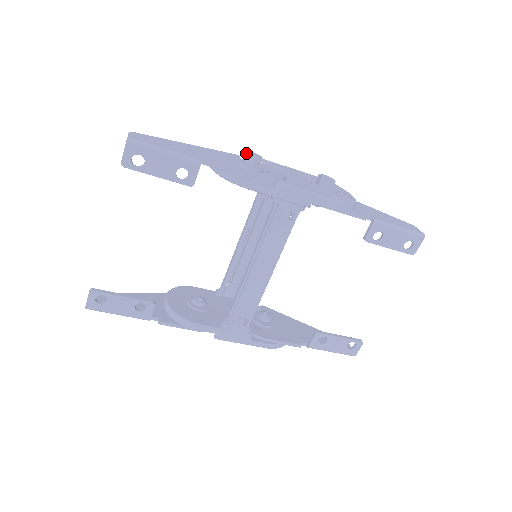
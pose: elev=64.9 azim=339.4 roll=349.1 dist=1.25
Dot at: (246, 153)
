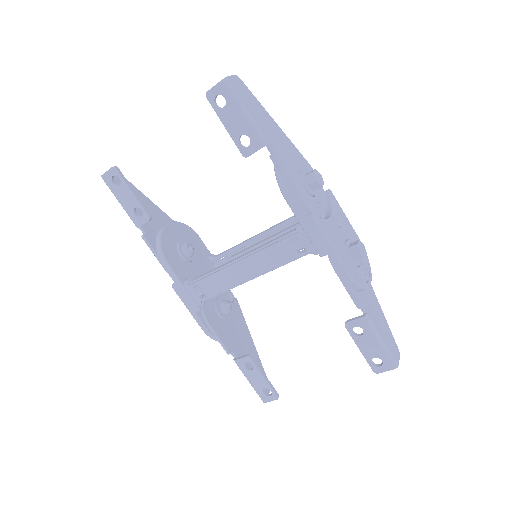
Dot at: (313, 170)
